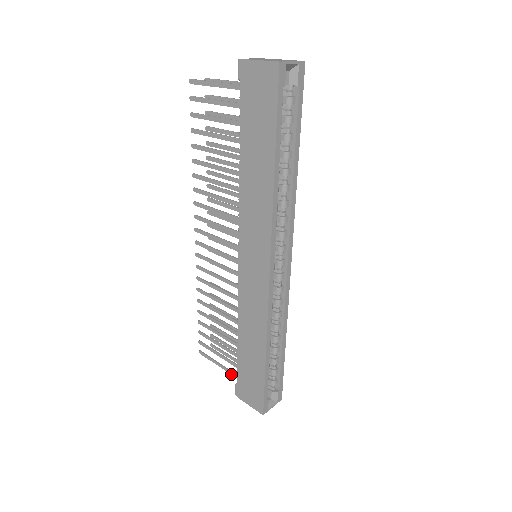
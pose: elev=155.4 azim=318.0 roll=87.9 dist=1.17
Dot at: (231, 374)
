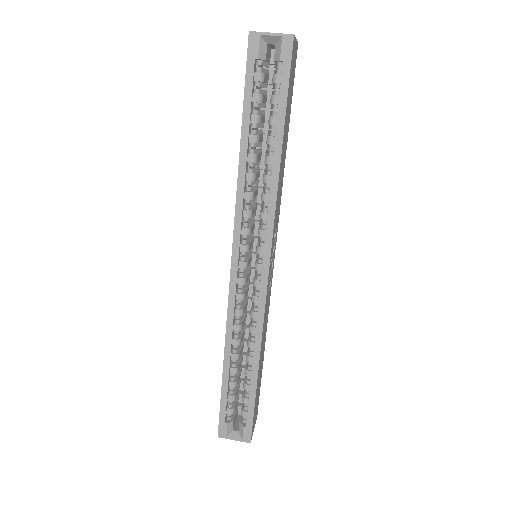
Dot at: occluded
